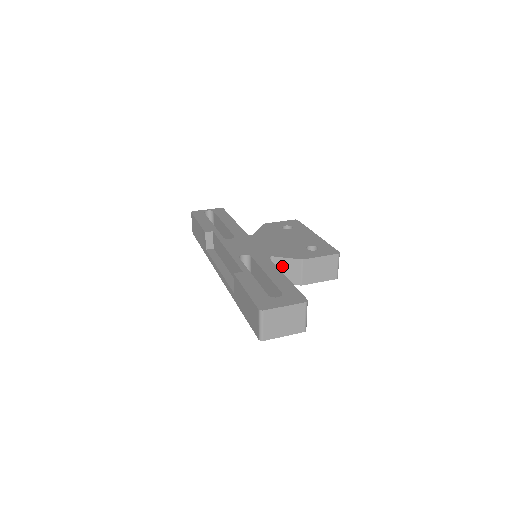
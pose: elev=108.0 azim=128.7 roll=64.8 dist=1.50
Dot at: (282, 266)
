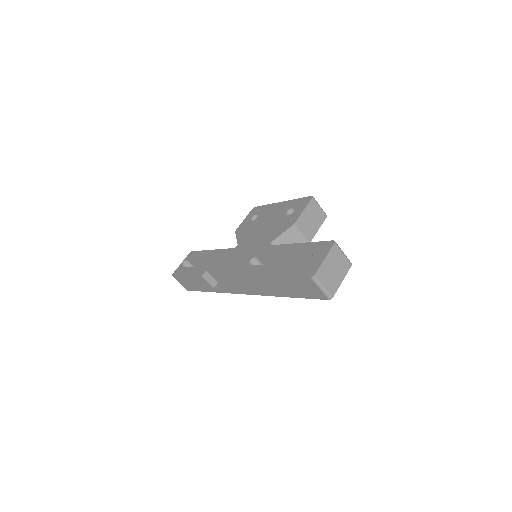
Dot at: (284, 243)
